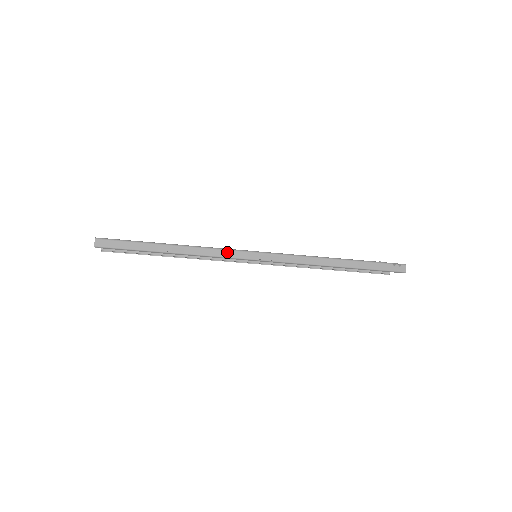
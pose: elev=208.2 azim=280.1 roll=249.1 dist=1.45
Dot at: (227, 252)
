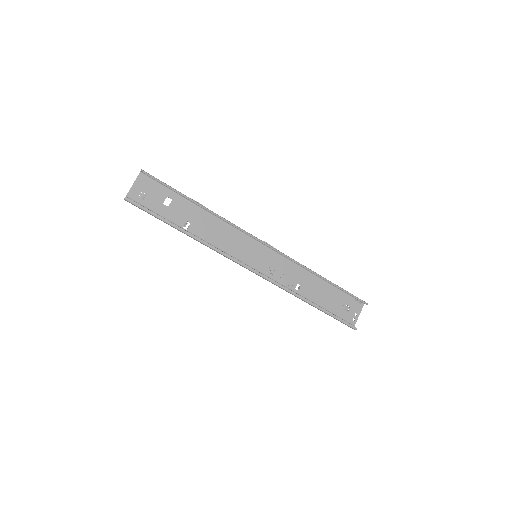
Dot at: (240, 229)
